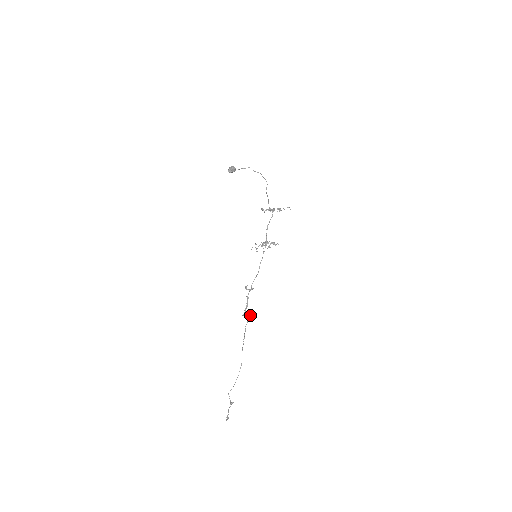
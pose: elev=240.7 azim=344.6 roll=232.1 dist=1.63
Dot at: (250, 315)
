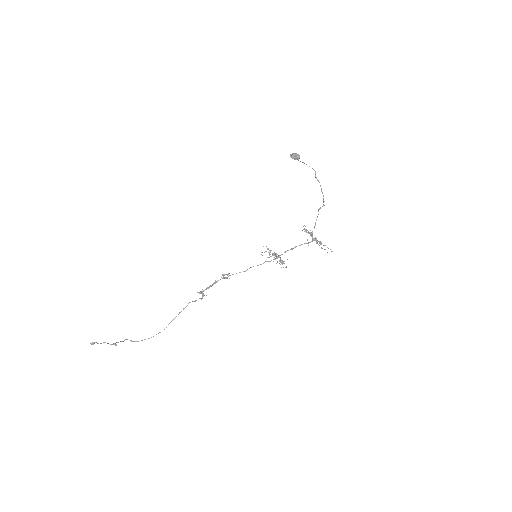
Dot at: (202, 297)
